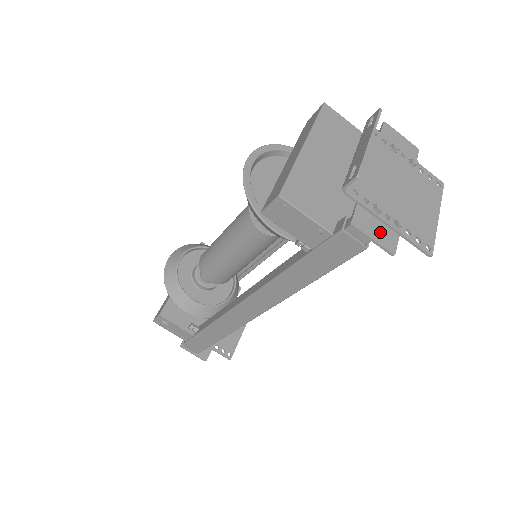
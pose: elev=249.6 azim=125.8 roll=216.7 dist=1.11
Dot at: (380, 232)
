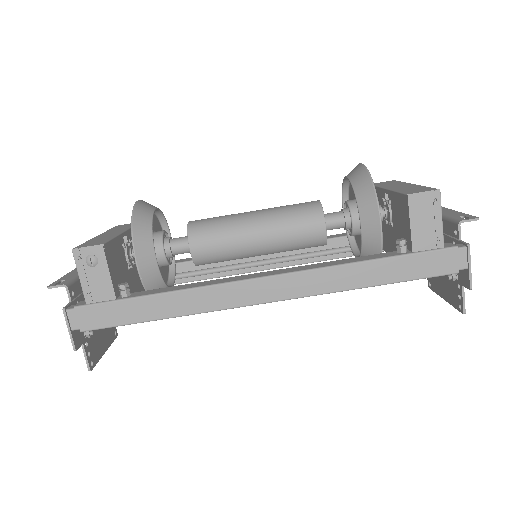
Dot at: occluded
